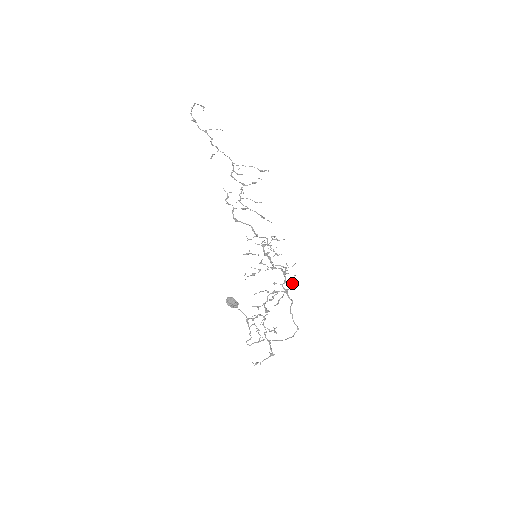
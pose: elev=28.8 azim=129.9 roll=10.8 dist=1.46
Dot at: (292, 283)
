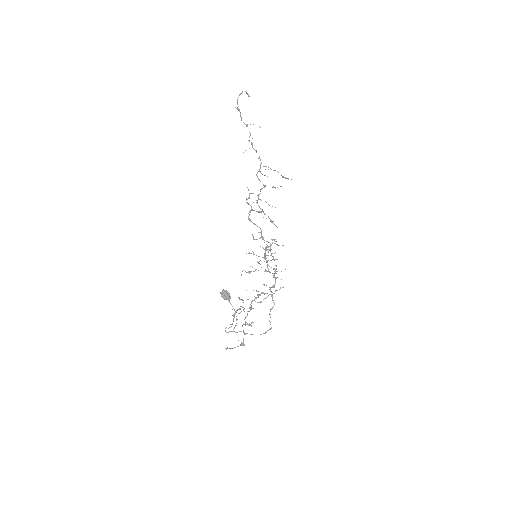
Dot at: (279, 289)
